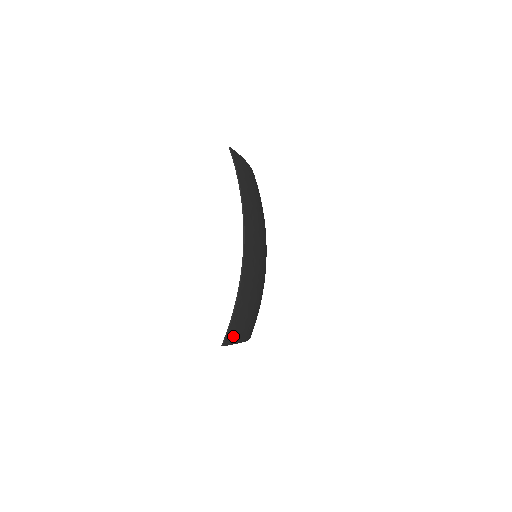
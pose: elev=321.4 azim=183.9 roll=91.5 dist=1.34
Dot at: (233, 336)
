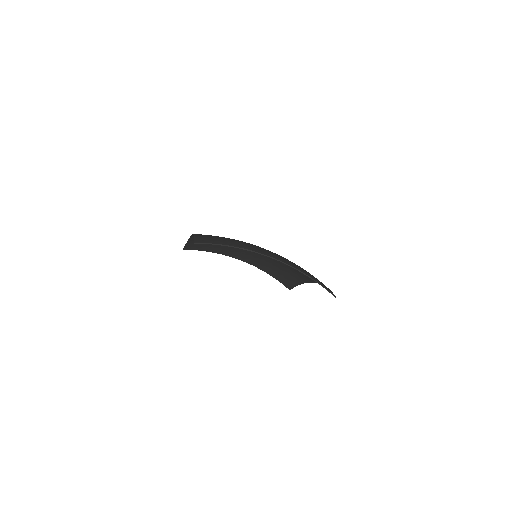
Dot at: occluded
